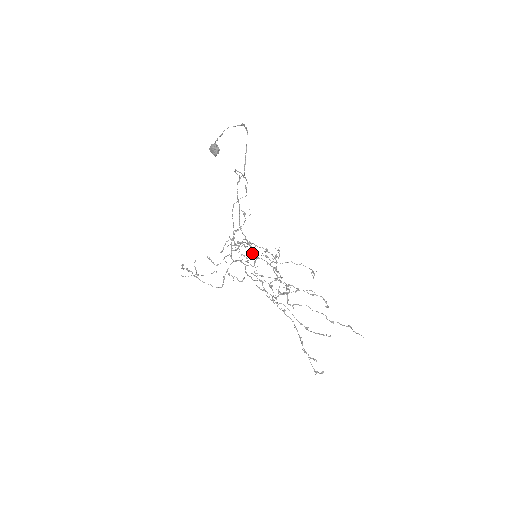
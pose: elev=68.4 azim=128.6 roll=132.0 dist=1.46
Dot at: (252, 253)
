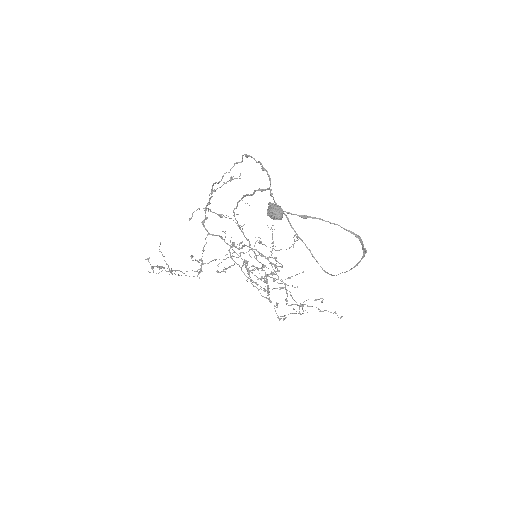
Dot at: (265, 275)
